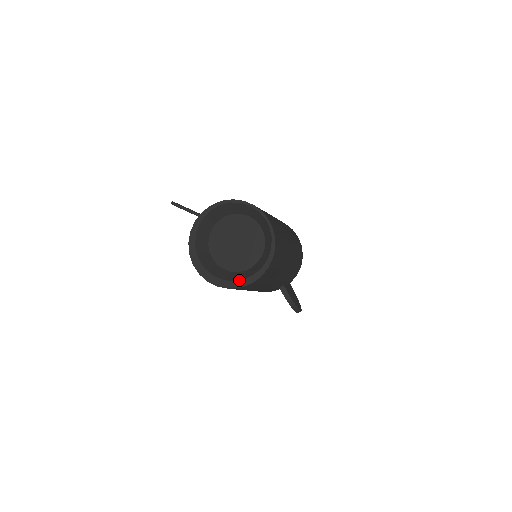
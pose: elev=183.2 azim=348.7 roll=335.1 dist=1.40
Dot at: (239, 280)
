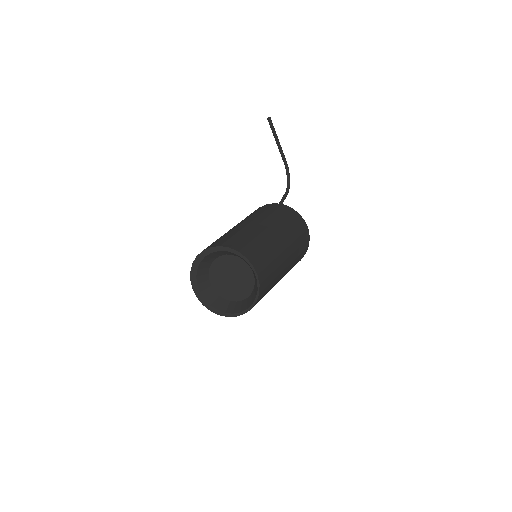
Dot at: (207, 302)
